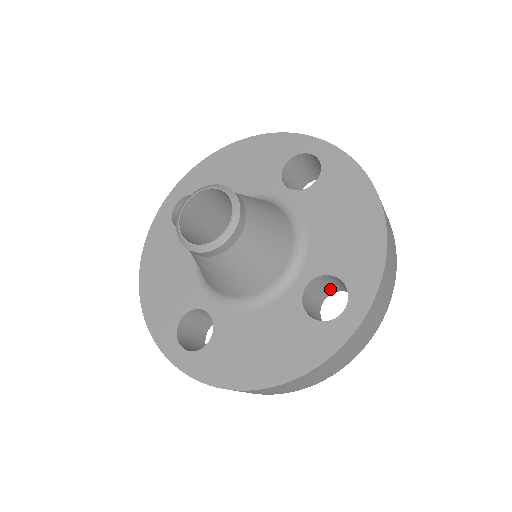
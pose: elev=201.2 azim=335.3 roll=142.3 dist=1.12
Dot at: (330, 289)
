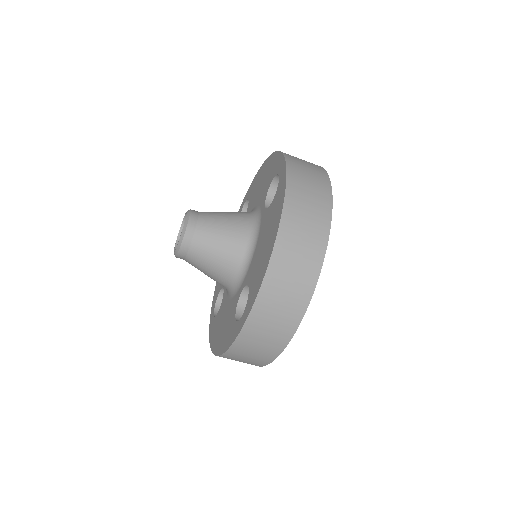
Dot at: occluded
